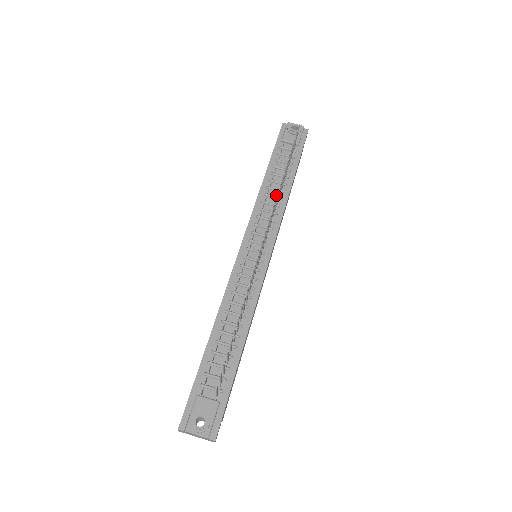
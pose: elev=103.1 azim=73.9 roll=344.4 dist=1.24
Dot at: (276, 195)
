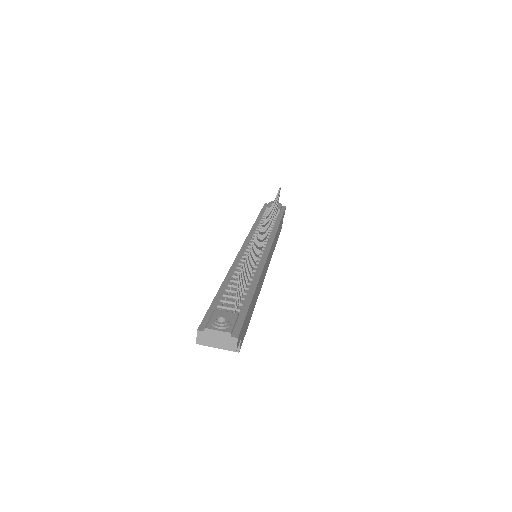
Dot at: occluded
